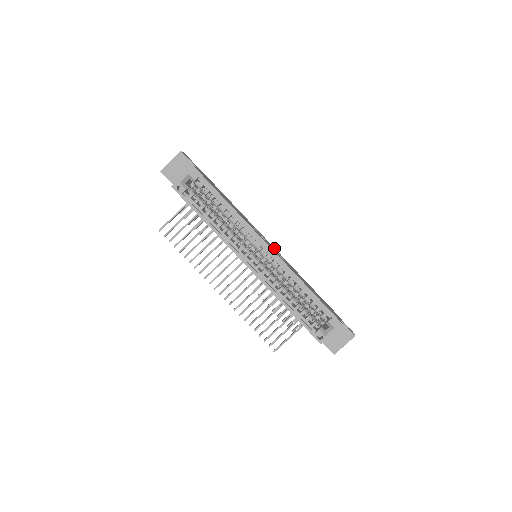
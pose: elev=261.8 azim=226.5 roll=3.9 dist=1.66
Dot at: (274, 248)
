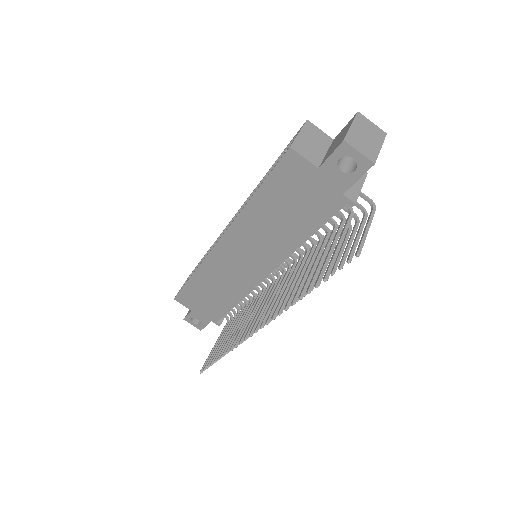
Dot at: occluded
